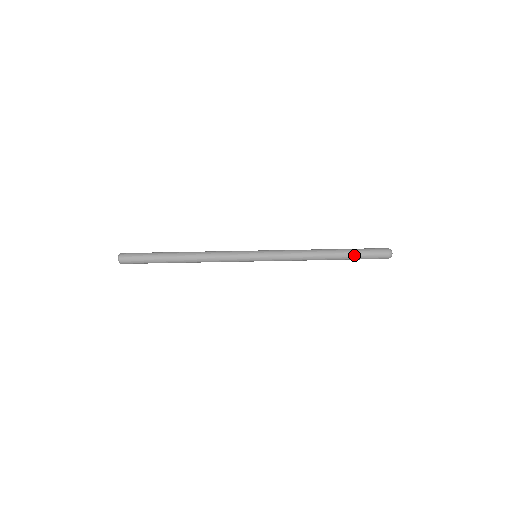
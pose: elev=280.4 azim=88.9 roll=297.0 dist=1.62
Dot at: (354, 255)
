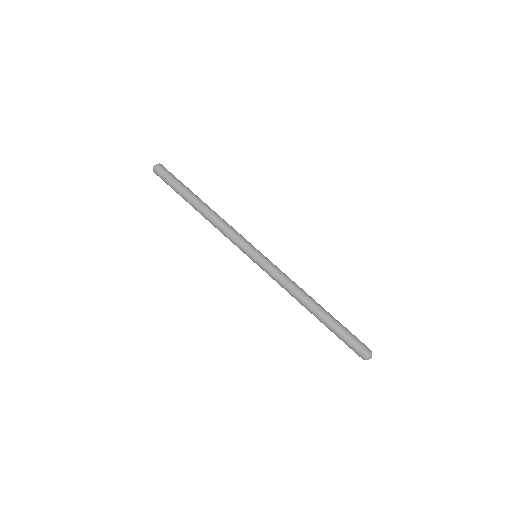
Dot at: (334, 330)
